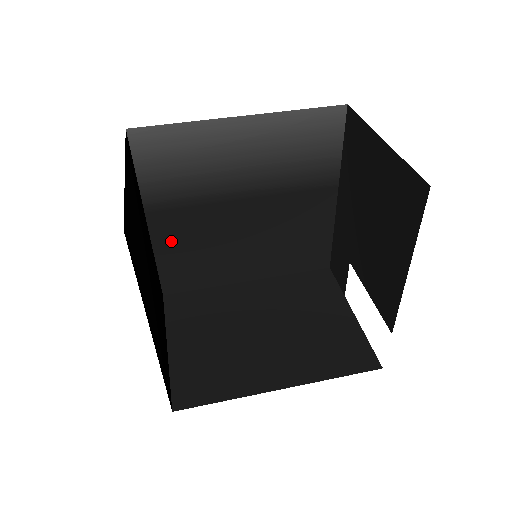
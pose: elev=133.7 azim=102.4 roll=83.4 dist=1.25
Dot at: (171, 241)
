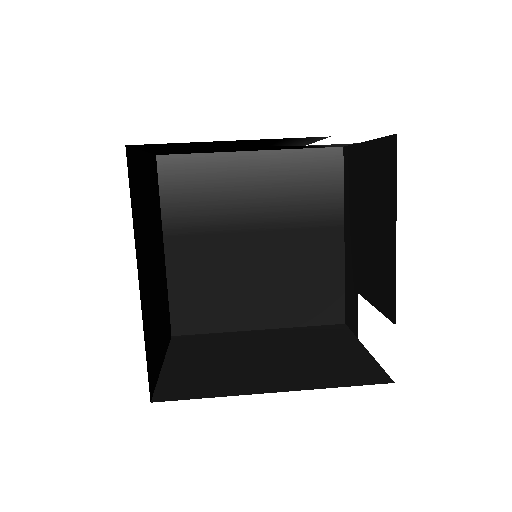
Dot at: (184, 271)
